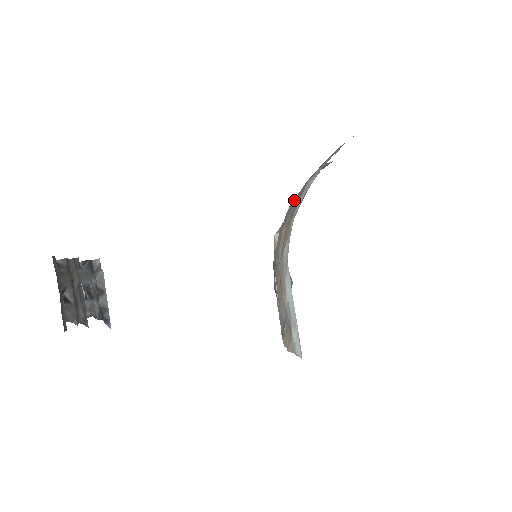
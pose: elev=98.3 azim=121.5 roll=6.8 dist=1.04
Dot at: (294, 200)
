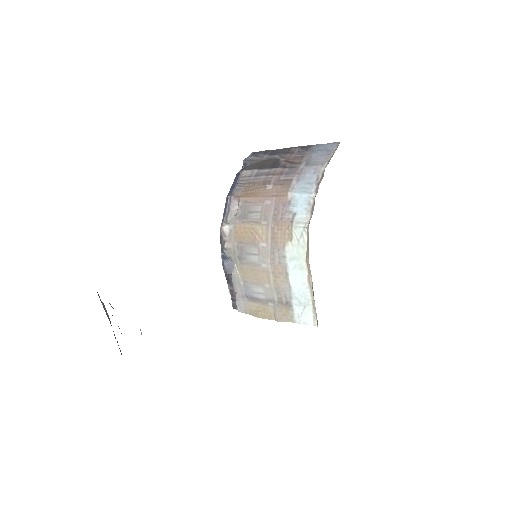
Dot at: (252, 199)
